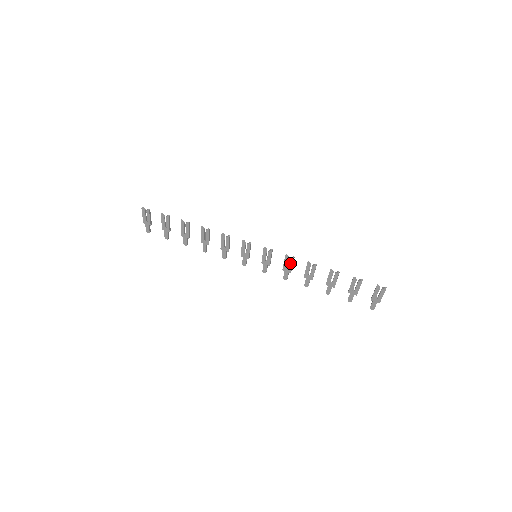
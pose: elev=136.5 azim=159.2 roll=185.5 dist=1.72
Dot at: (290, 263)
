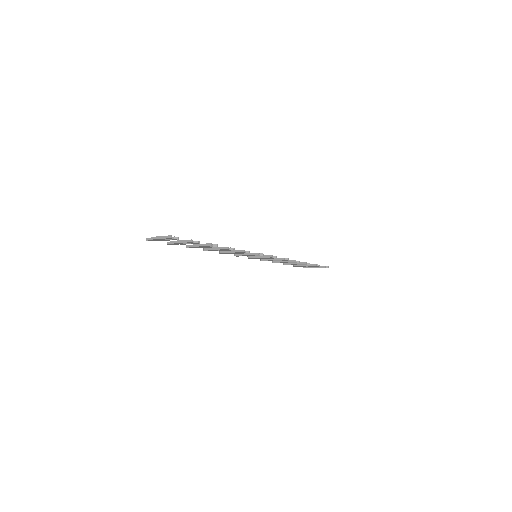
Dot at: (281, 260)
